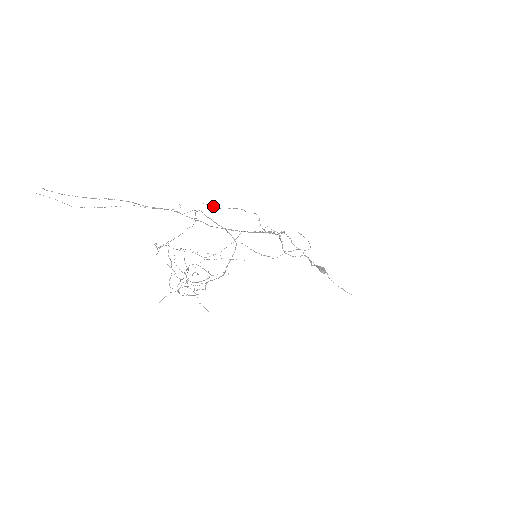
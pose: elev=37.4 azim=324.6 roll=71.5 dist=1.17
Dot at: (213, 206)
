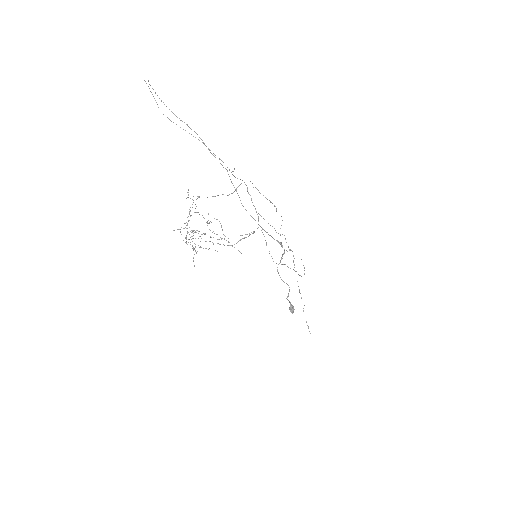
Dot at: occluded
